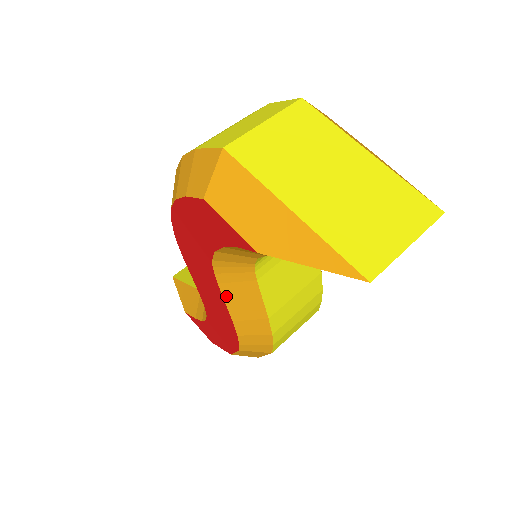
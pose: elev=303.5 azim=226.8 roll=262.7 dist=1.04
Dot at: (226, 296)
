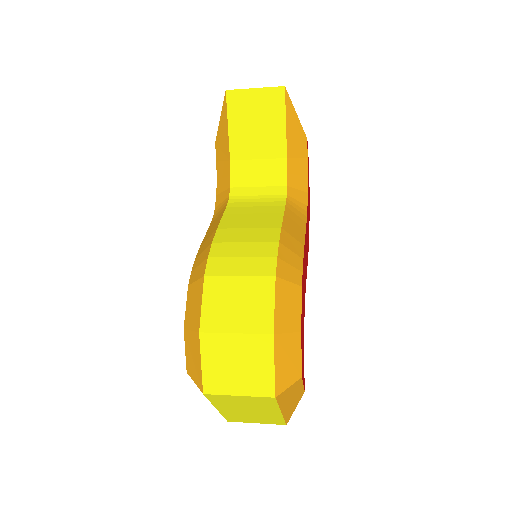
Dot at: occluded
